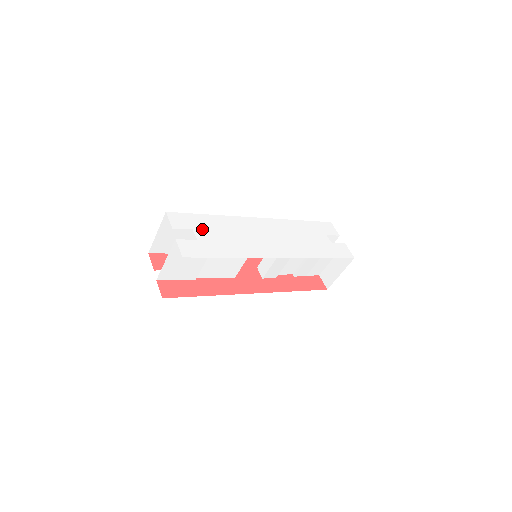
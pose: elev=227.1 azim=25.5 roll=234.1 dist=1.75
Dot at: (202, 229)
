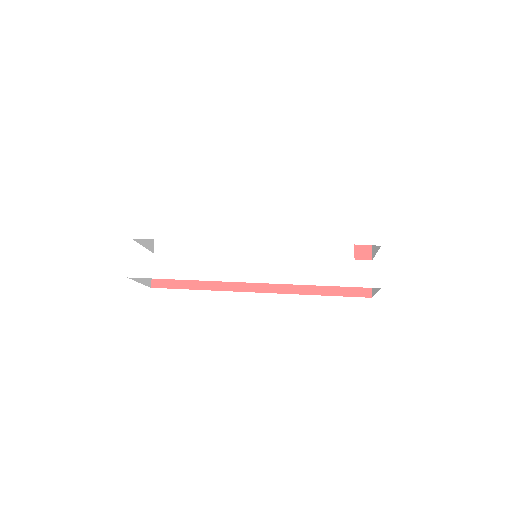
Dot at: (166, 238)
